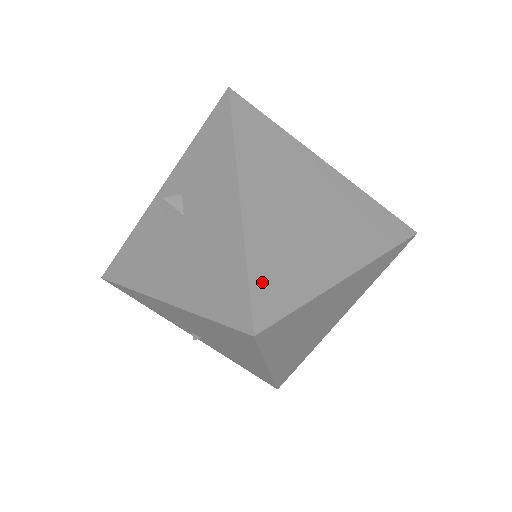
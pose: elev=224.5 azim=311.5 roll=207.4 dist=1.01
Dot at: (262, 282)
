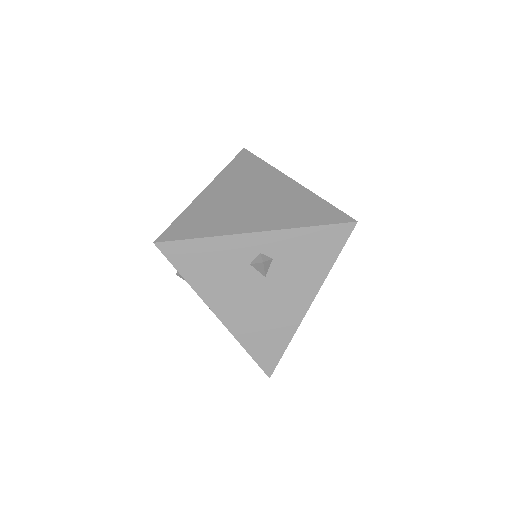
Dot at: occluded
